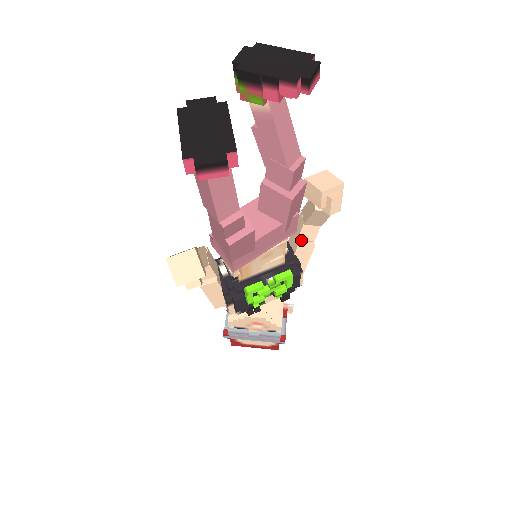
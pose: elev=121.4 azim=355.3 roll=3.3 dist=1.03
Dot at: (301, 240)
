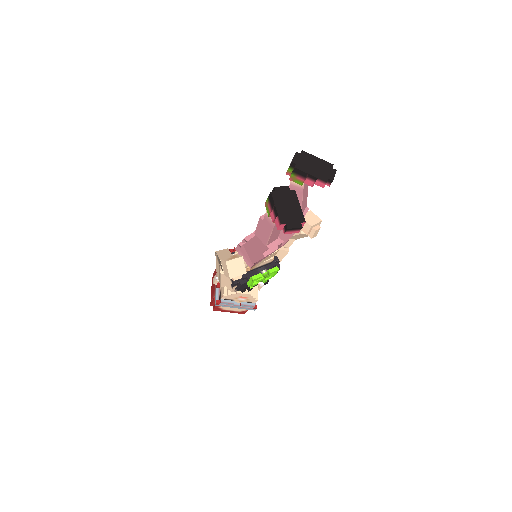
Dot at: (281, 247)
